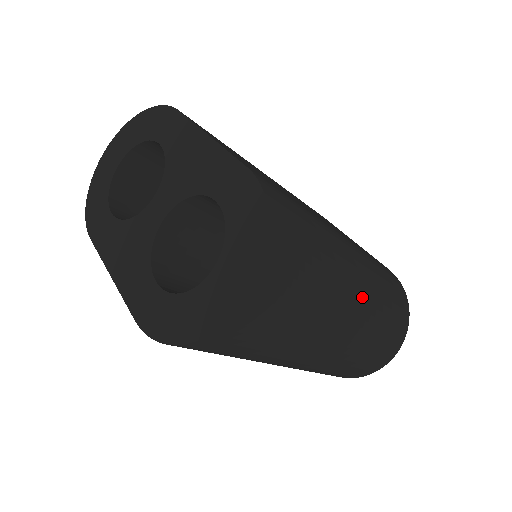
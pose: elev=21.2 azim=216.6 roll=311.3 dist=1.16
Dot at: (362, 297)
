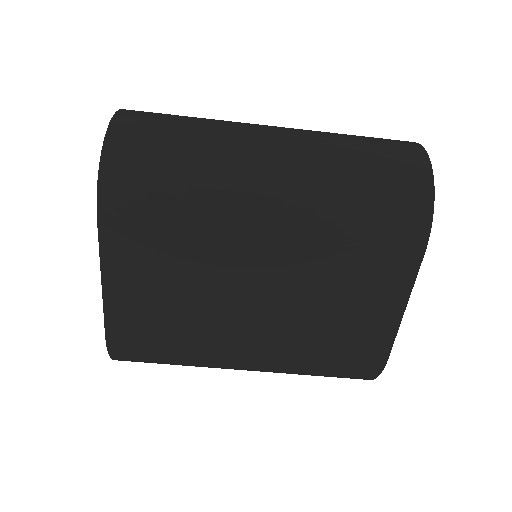
Dot at: occluded
